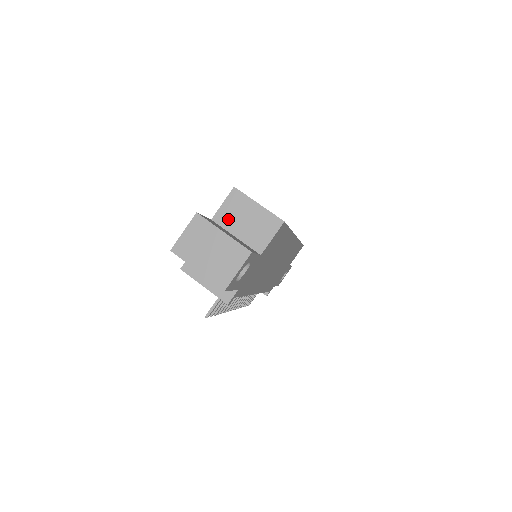
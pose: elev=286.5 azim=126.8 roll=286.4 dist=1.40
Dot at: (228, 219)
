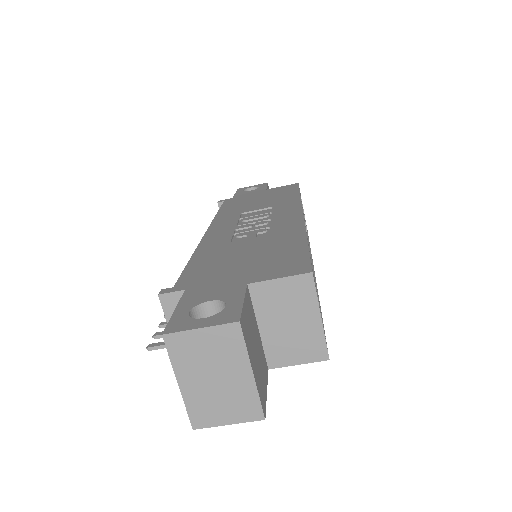
Dot at: (269, 302)
